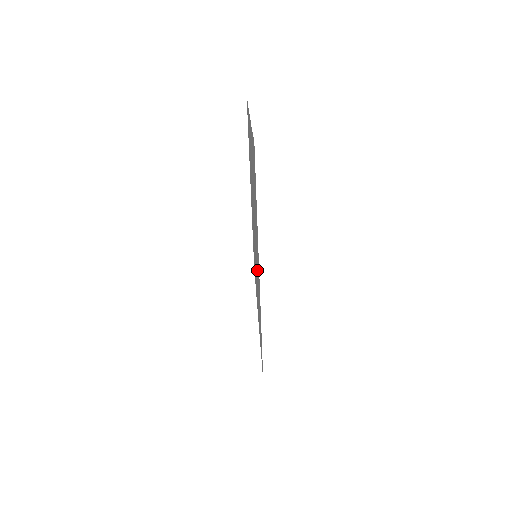
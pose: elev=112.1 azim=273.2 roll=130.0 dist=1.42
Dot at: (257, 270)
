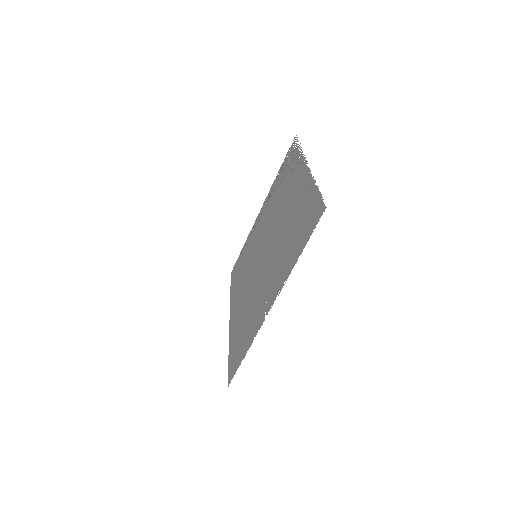
Dot at: (244, 281)
